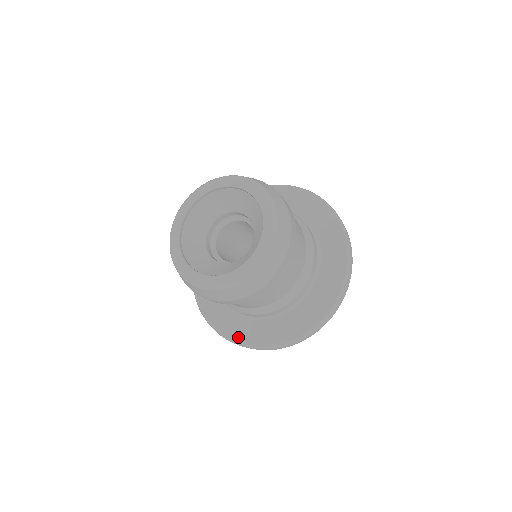
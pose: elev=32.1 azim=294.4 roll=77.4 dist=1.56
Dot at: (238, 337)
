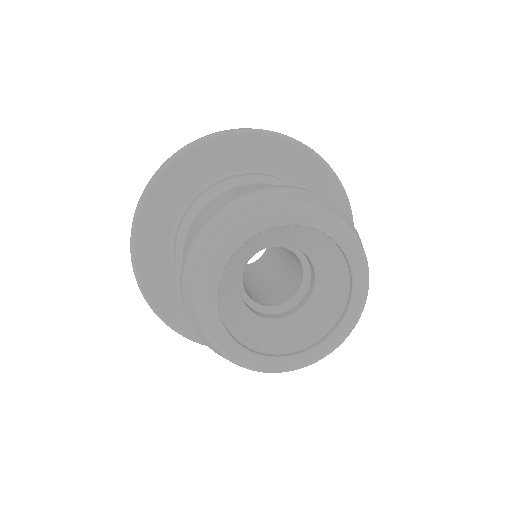
Dot at: (195, 334)
